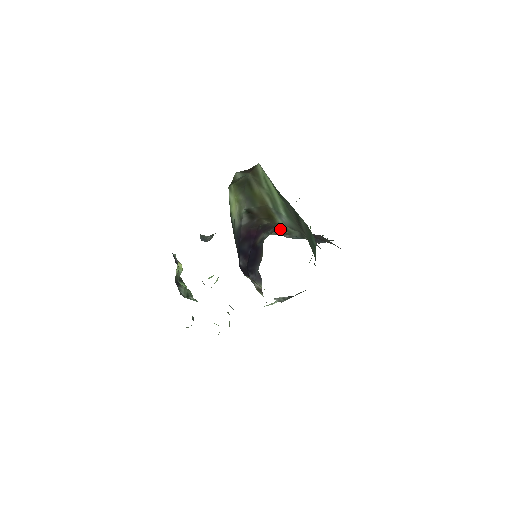
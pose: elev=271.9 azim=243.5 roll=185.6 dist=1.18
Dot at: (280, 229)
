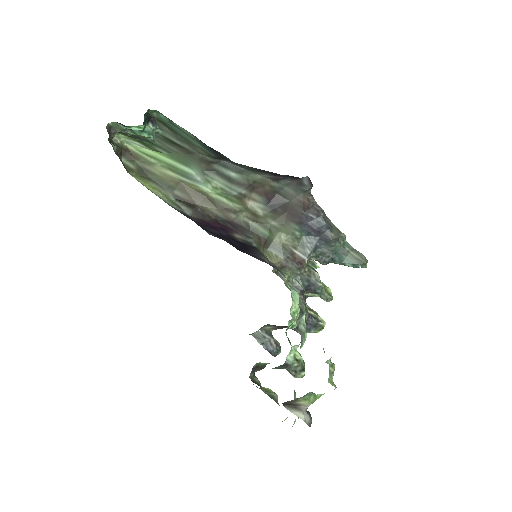
Dot at: (263, 234)
